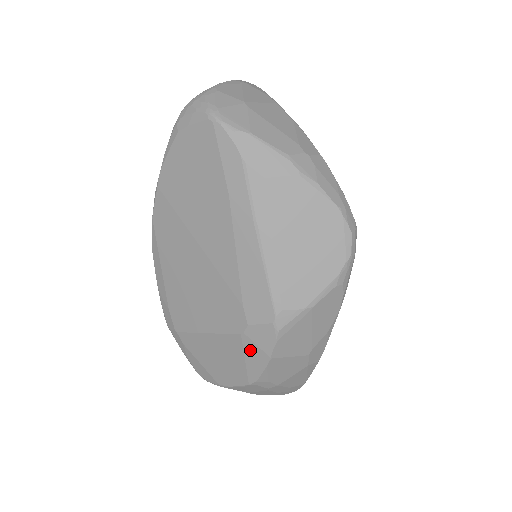
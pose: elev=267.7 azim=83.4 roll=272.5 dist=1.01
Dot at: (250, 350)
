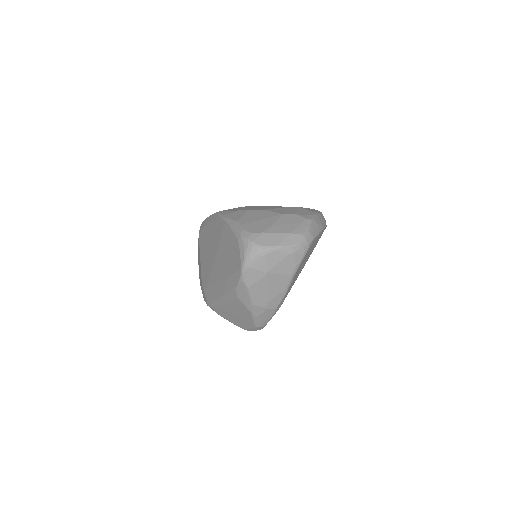
Dot at: occluded
